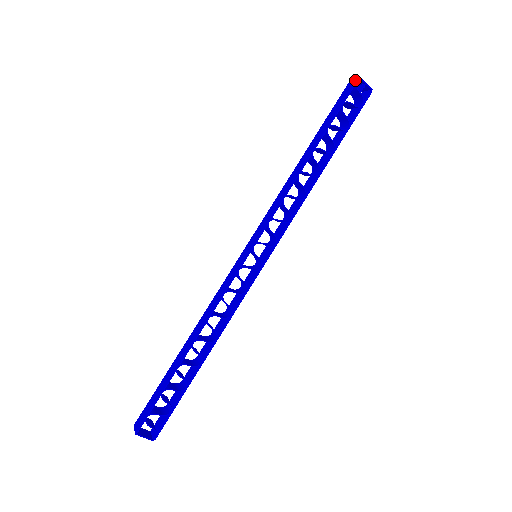
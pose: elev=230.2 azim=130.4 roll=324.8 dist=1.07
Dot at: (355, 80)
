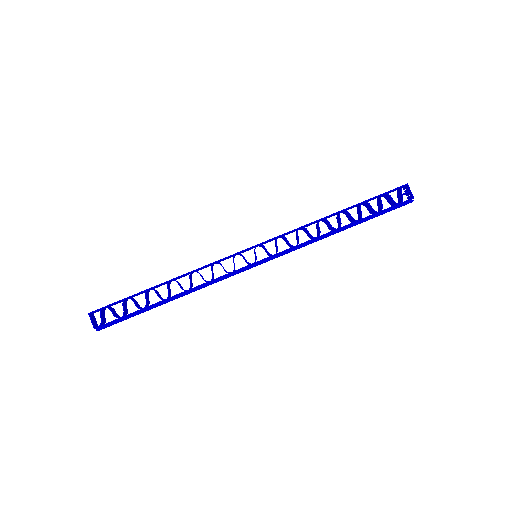
Dot at: (403, 185)
